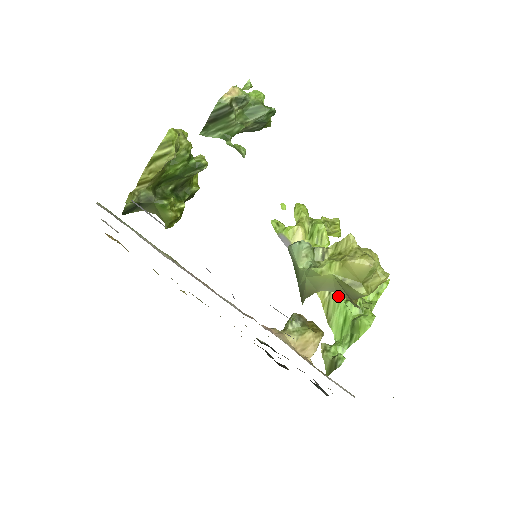
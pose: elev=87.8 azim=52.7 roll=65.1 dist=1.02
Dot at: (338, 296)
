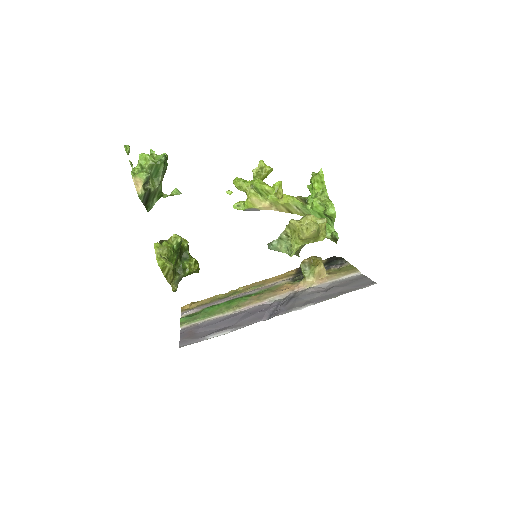
Dot at: (305, 209)
